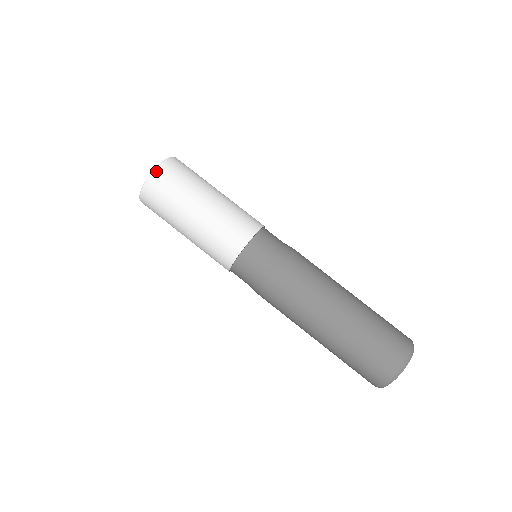
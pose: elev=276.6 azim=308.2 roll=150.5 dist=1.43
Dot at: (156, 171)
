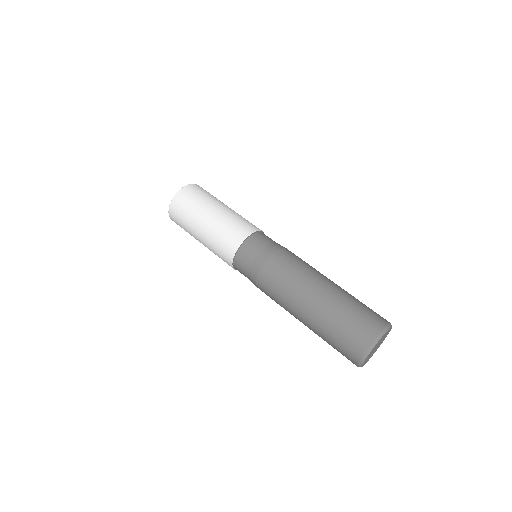
Dot at: (195, 184)
